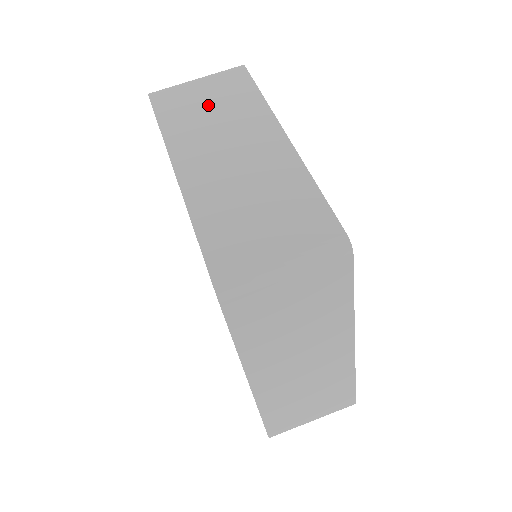
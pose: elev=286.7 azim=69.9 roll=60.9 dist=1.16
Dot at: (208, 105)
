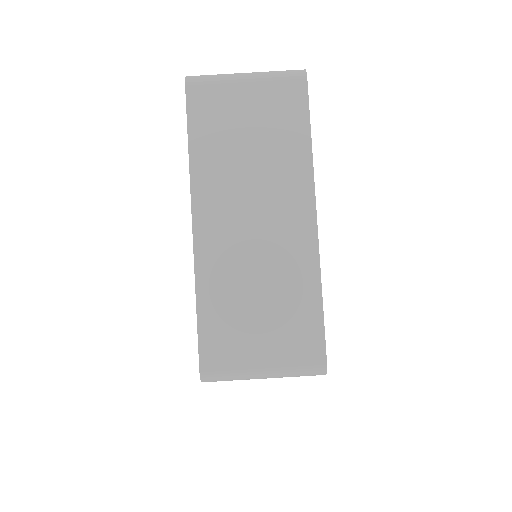
Dot at: (248, 132)
